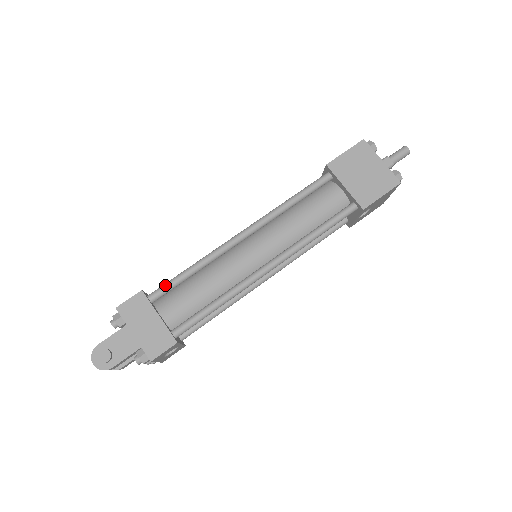
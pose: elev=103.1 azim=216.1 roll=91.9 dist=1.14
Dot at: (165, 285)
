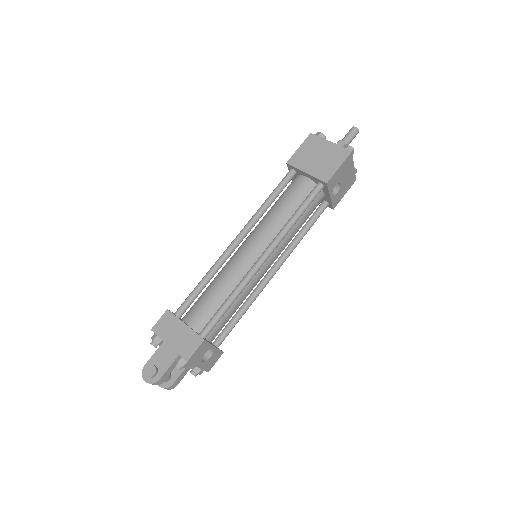
Dot at: (185, 300)
